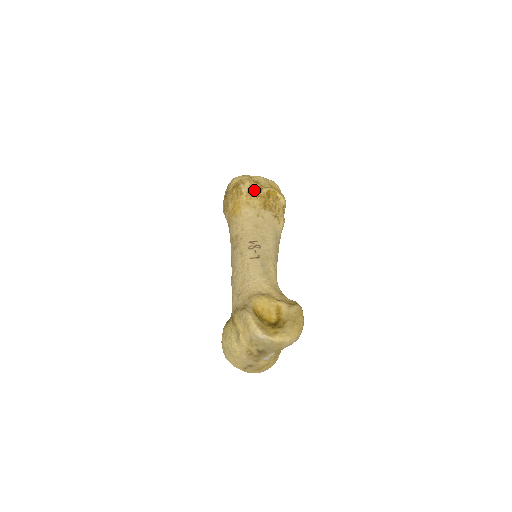
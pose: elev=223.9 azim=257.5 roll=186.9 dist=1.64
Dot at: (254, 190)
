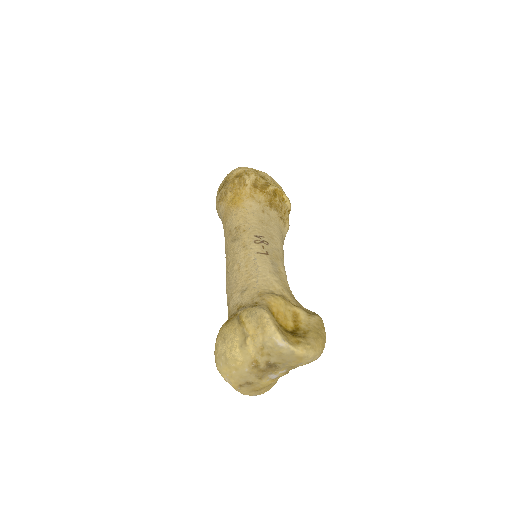
Dot at: (259, 185)
